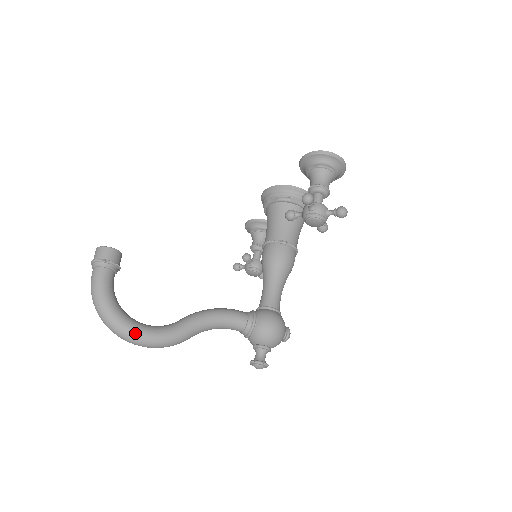
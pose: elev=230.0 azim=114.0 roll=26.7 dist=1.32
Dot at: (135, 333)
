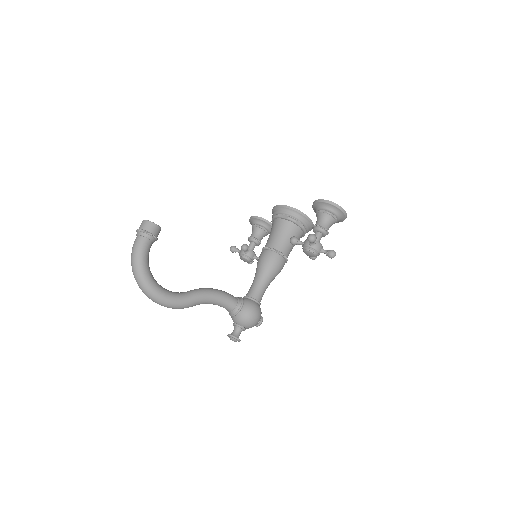
Dot at: (157, 294)
